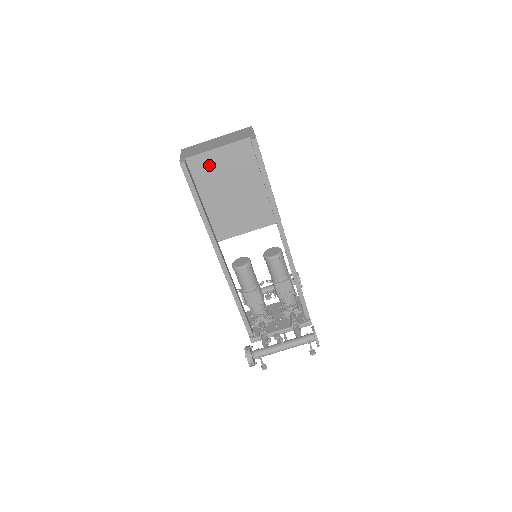
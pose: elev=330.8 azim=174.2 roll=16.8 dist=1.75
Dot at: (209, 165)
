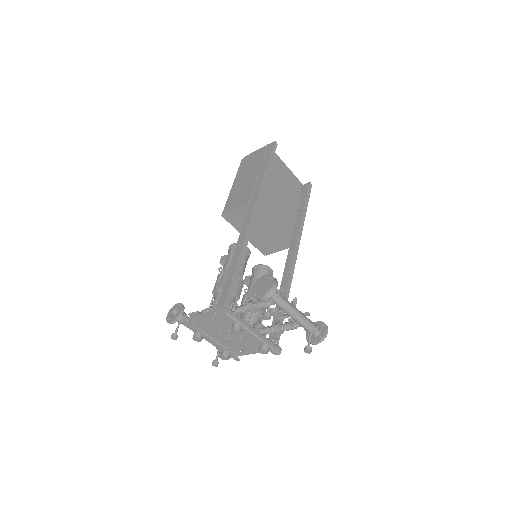
Dot at: (279, 167)
